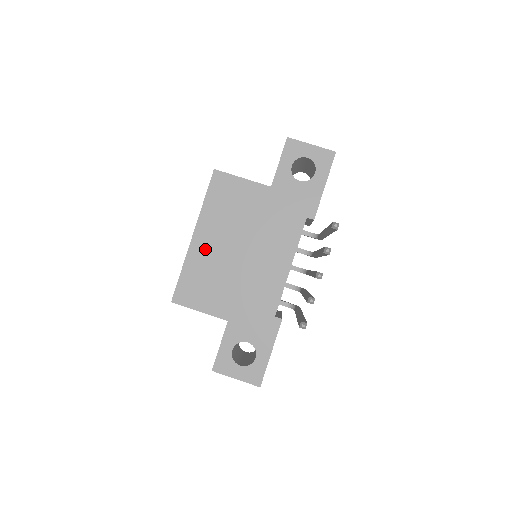
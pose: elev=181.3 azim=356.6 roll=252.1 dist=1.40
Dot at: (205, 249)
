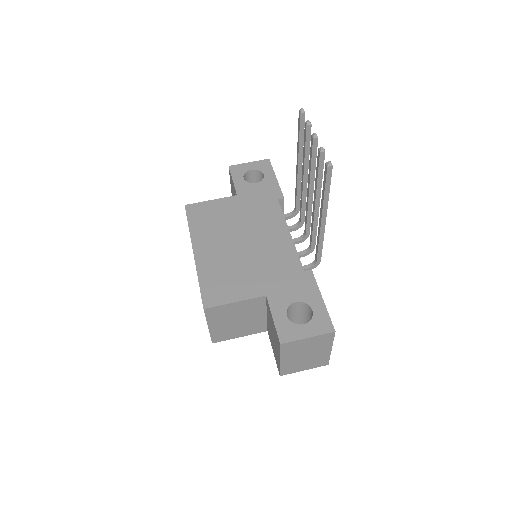
Dot at: (210, 256)
